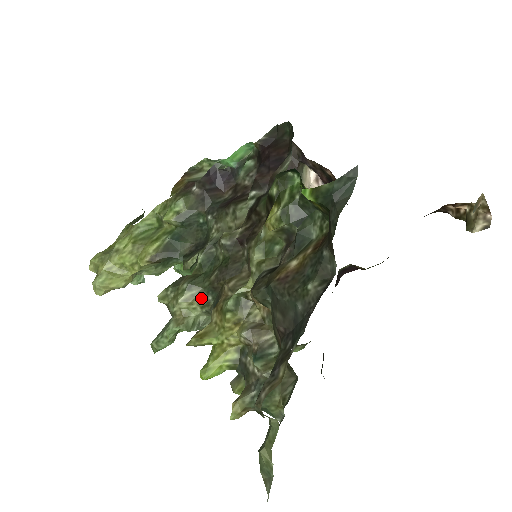
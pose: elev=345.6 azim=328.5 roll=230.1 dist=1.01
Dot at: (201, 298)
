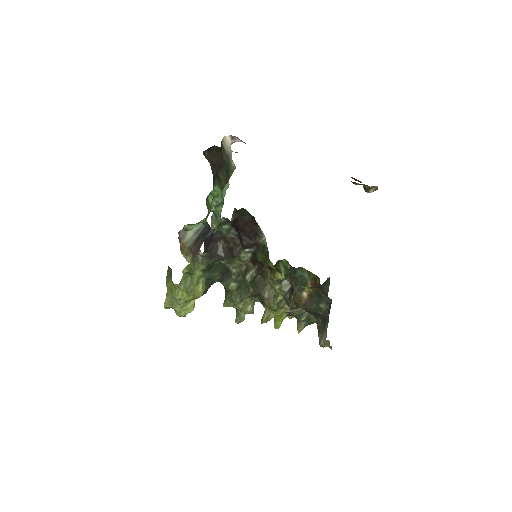
Dot at: (250, 300)
